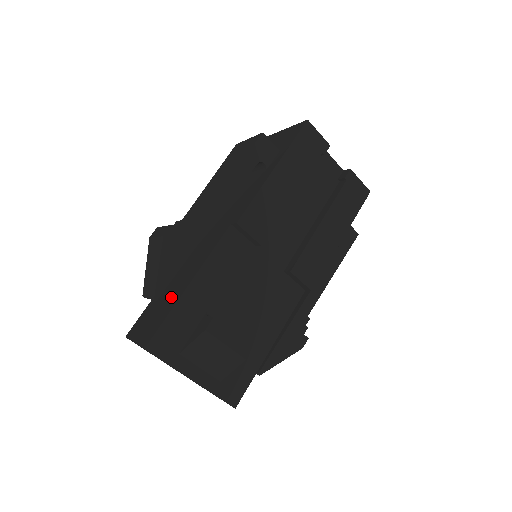
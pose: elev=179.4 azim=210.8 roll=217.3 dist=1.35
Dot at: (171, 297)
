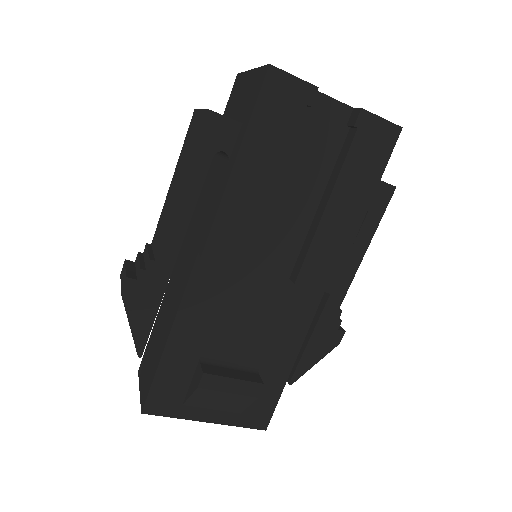
Dot at: (159, 345)
